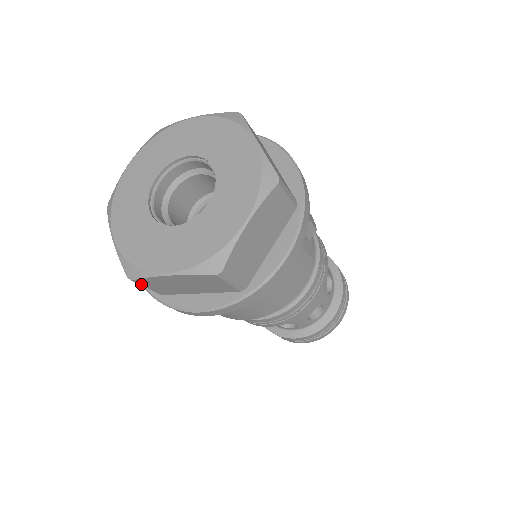
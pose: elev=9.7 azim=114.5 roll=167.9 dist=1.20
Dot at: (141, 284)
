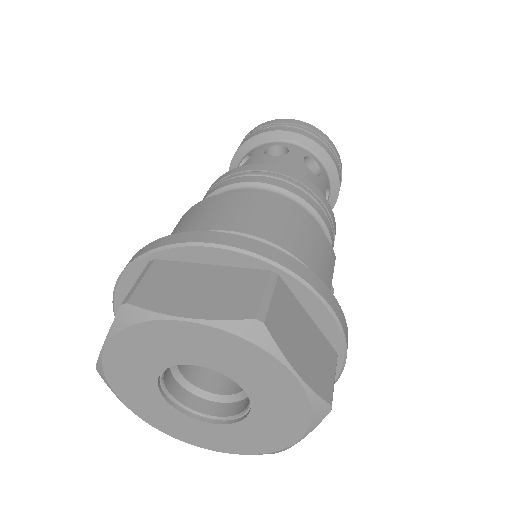
Dot at: occluded
